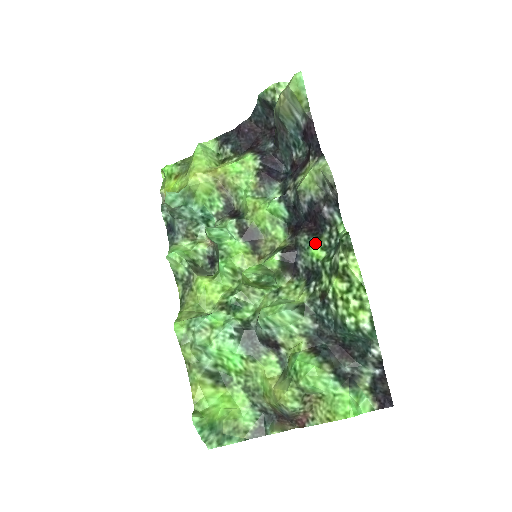
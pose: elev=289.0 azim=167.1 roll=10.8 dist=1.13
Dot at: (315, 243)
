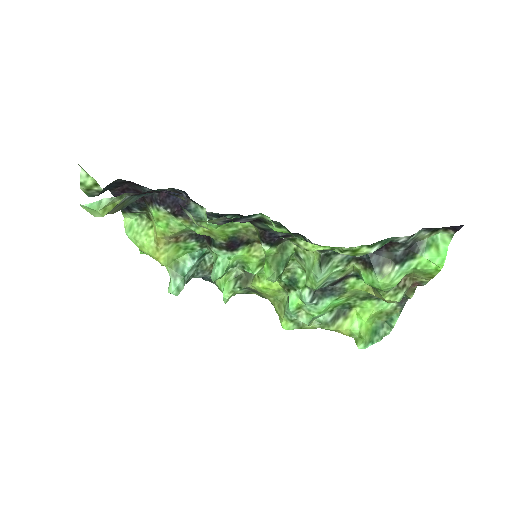
Dot at: (269, 227)
